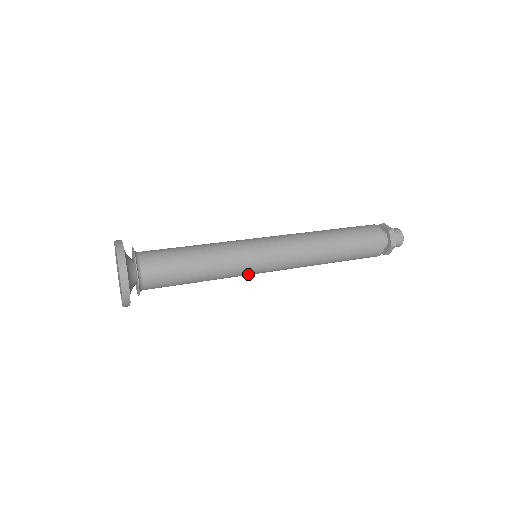
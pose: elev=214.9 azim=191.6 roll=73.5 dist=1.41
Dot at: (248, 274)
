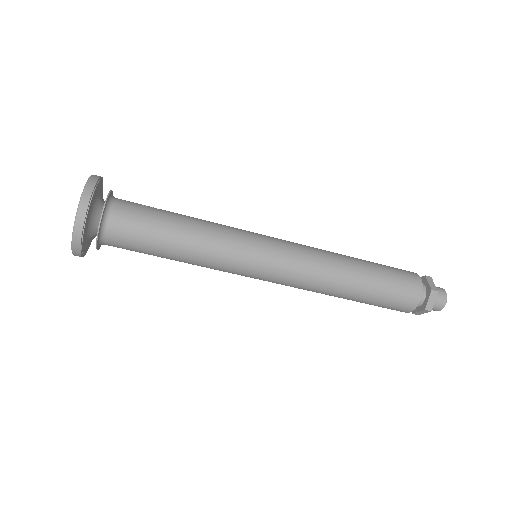
Dot at: (237, 274)
